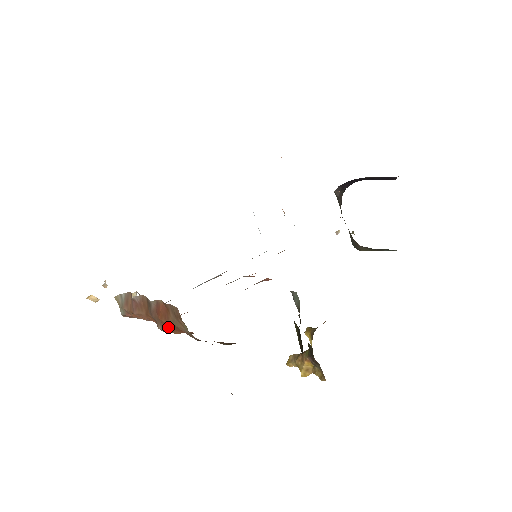
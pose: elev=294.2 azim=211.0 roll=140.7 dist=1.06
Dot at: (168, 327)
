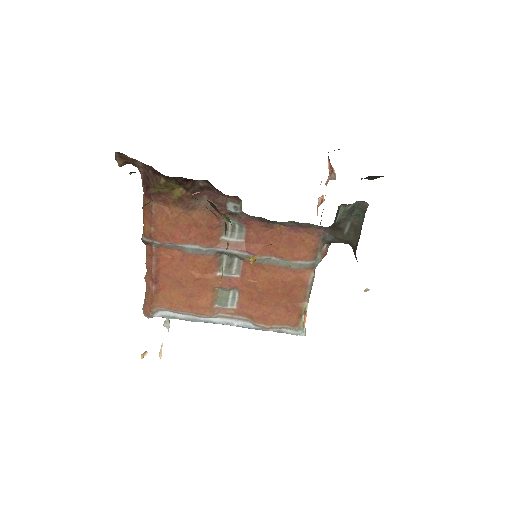
Dot at: (144, 223)
